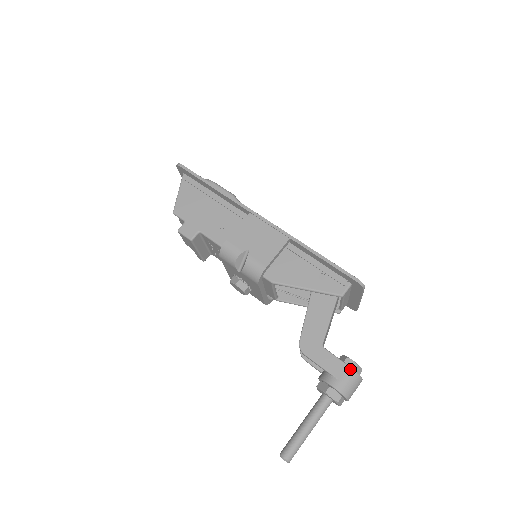
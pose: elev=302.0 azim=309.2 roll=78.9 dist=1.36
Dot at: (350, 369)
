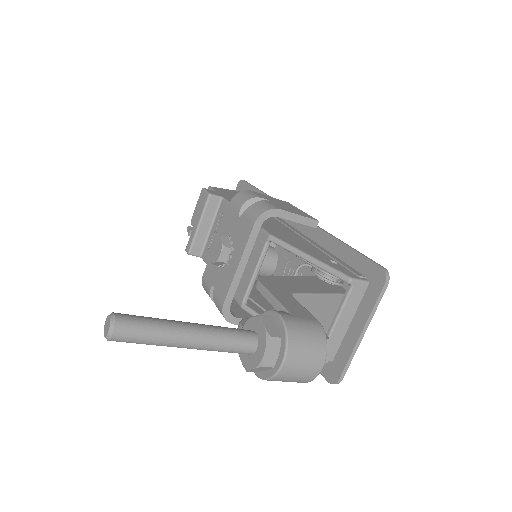
Dot at: (318, 322)
